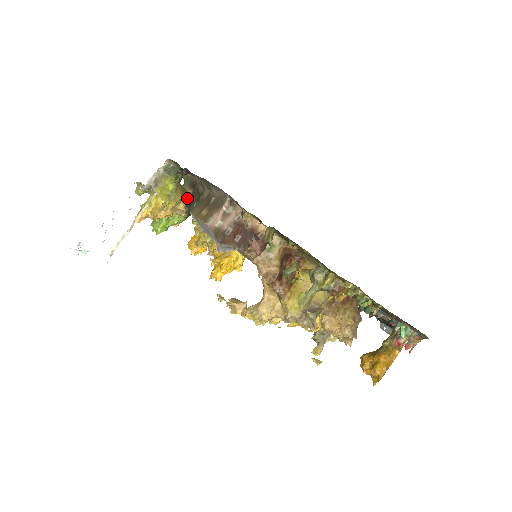
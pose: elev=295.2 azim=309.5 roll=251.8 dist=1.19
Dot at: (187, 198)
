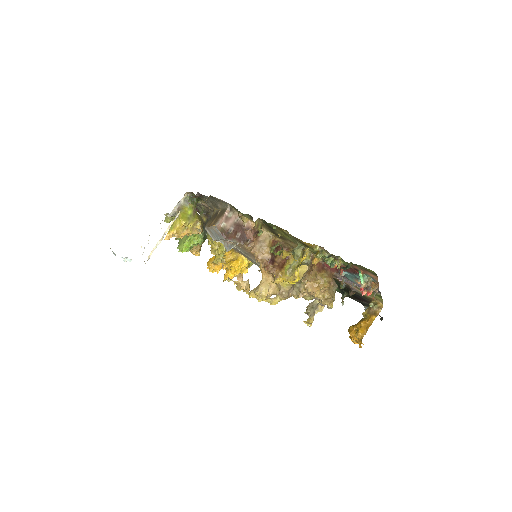
Dot at: (202, 222)
